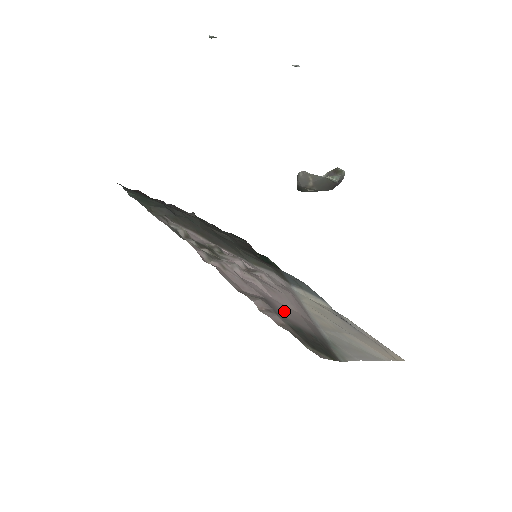
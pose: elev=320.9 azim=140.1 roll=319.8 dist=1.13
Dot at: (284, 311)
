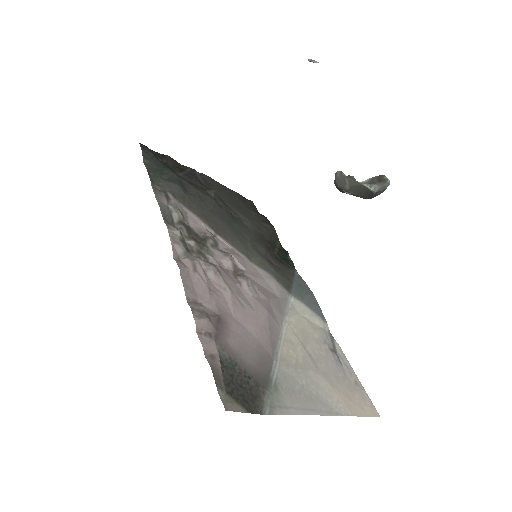
Dot at: (234, 336)
